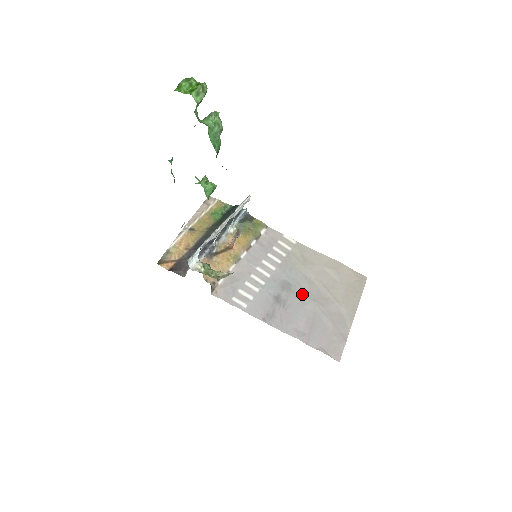
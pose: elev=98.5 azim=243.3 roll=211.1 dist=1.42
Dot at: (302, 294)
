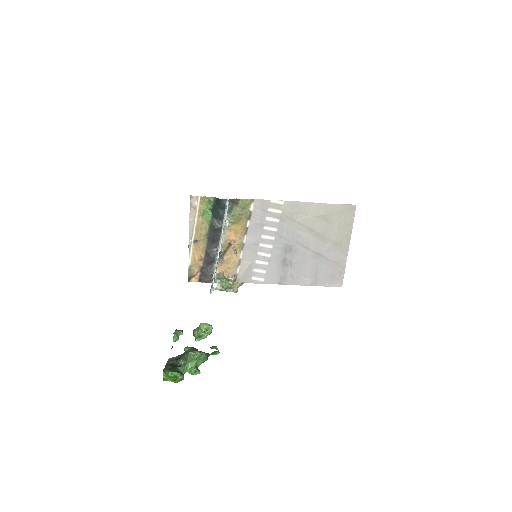
Dot at: (302, 250)
